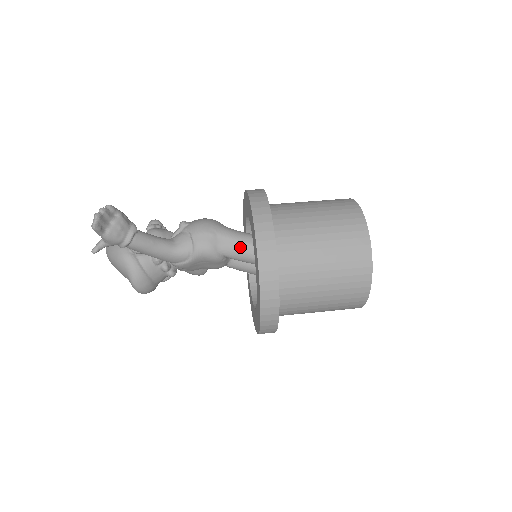
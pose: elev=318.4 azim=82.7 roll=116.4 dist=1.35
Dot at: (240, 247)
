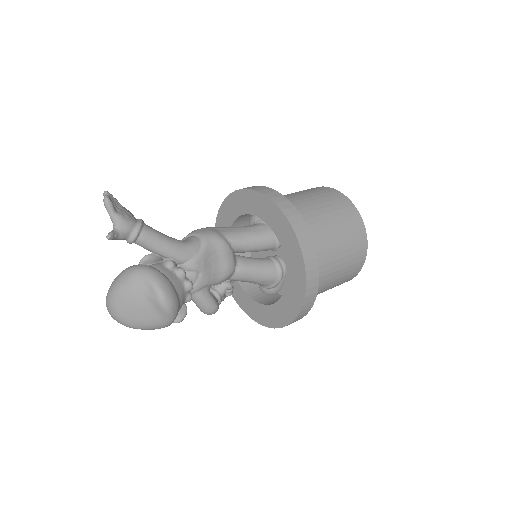
Dot at: (240, 230)
